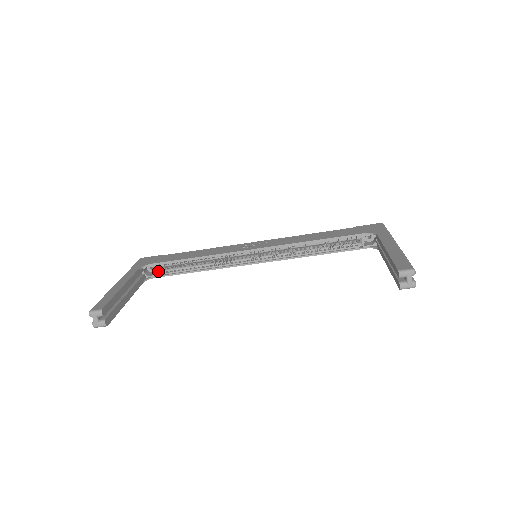
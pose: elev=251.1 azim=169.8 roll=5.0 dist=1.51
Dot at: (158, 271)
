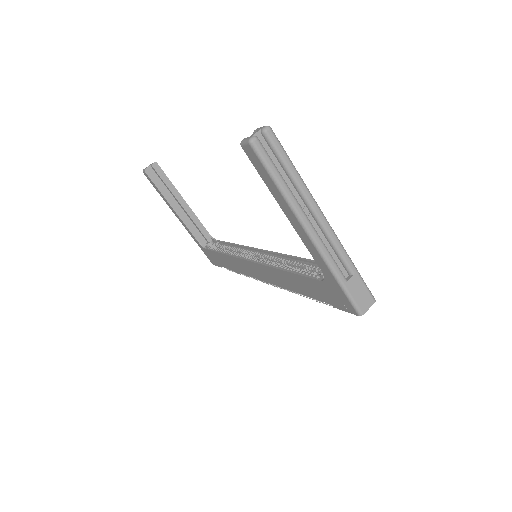
Dot at: (213, 247)
